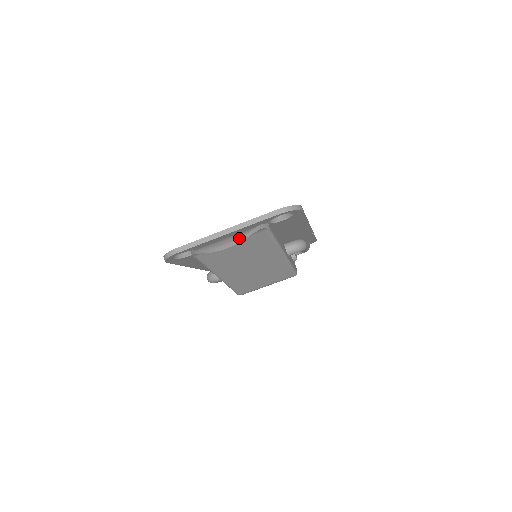
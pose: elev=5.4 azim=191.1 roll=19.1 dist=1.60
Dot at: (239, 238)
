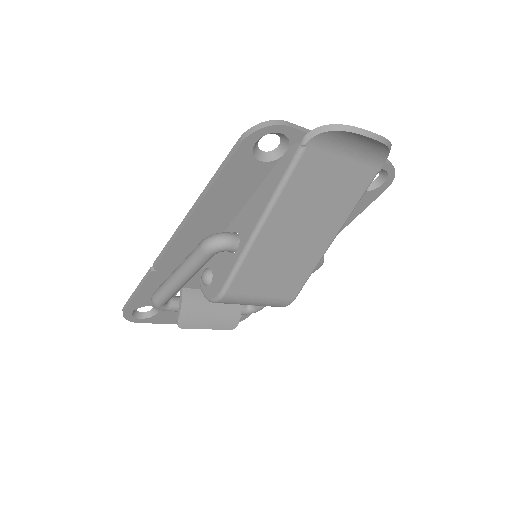
Dot at: occluded
